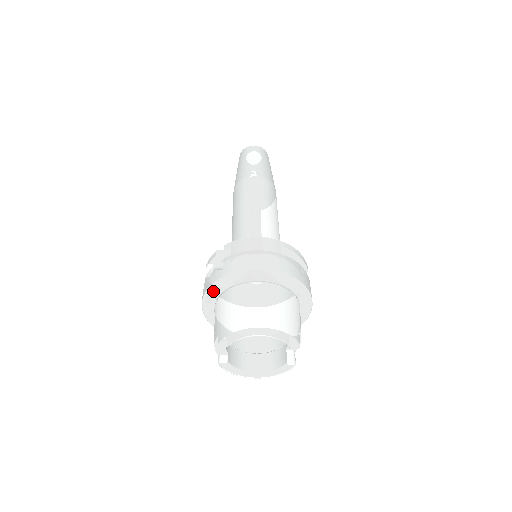
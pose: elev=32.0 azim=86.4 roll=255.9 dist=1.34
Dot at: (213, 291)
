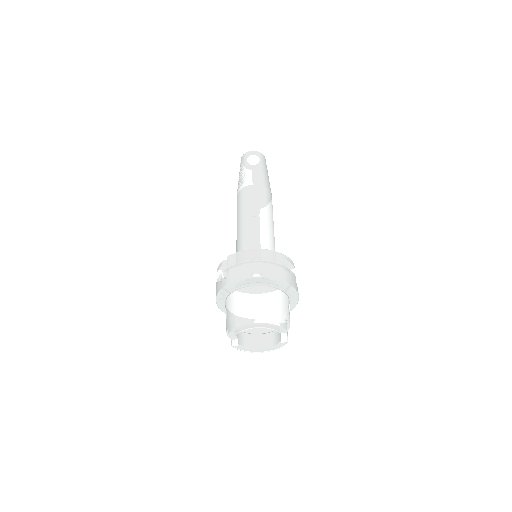
Dot at: (222, 294)
